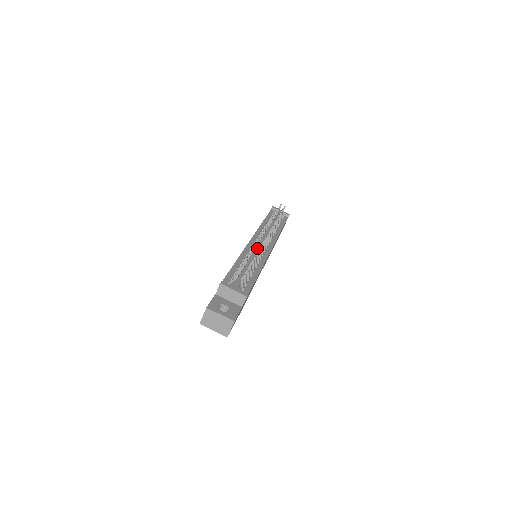
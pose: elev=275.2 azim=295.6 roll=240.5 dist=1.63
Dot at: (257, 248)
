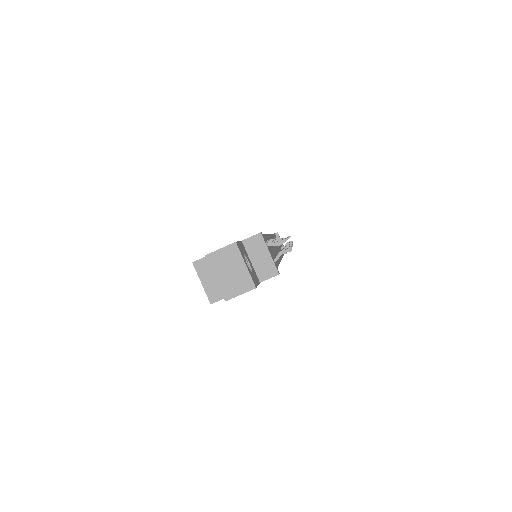
Dot at: occluded
